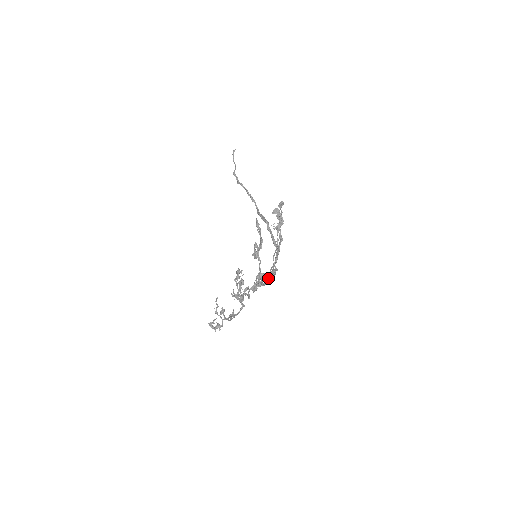
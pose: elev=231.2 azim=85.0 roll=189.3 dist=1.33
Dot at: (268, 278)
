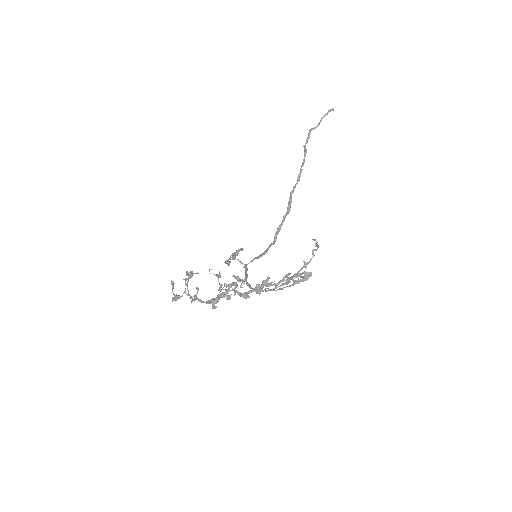
Dot at: (246, 280)
